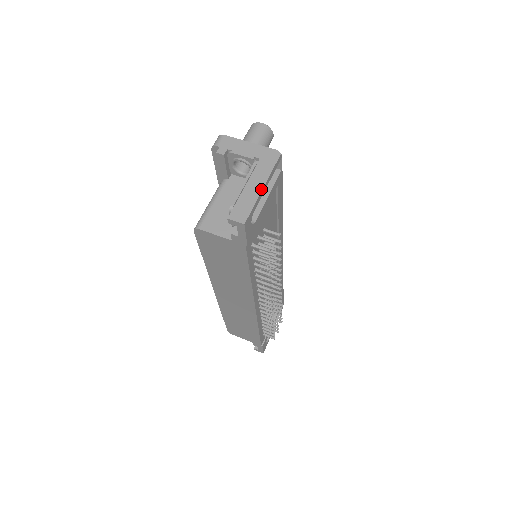
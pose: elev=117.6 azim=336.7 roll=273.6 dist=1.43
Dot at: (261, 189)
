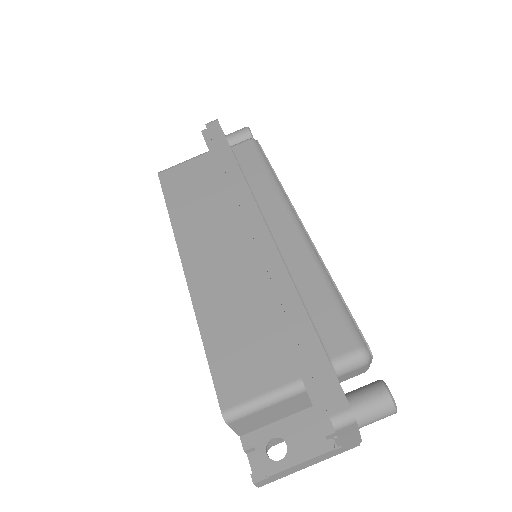
Dot at: occluded
